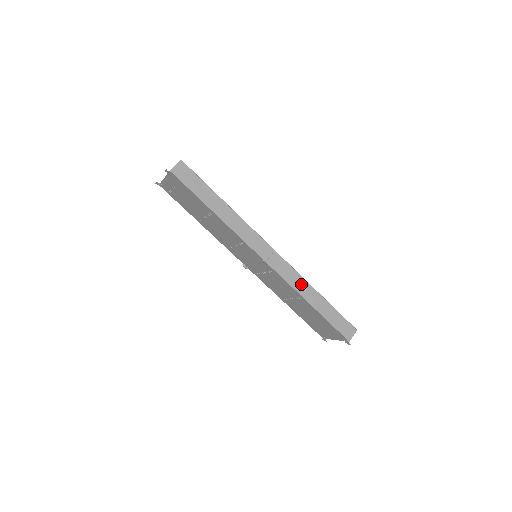
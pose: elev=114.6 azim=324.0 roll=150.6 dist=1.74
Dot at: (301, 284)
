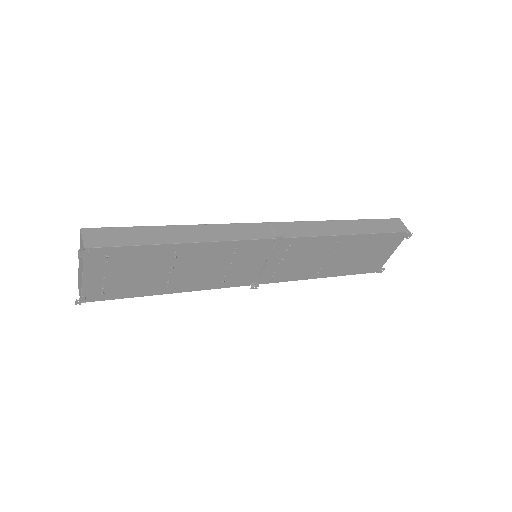
Dot at: (323, 227)
